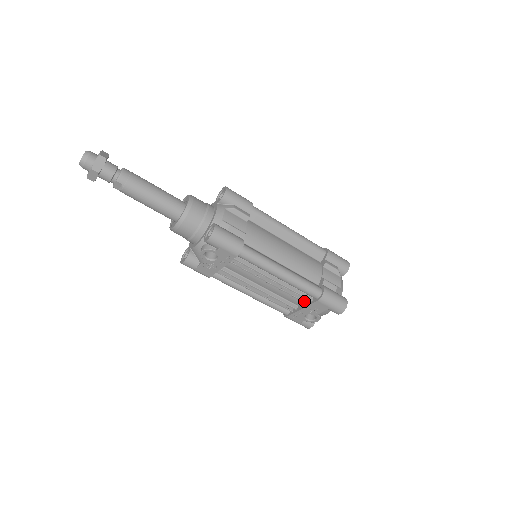
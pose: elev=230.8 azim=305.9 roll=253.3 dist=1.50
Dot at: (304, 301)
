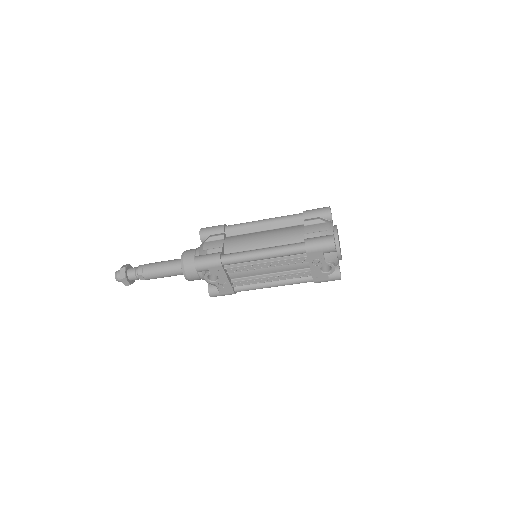
Dot at: (304, 261)
